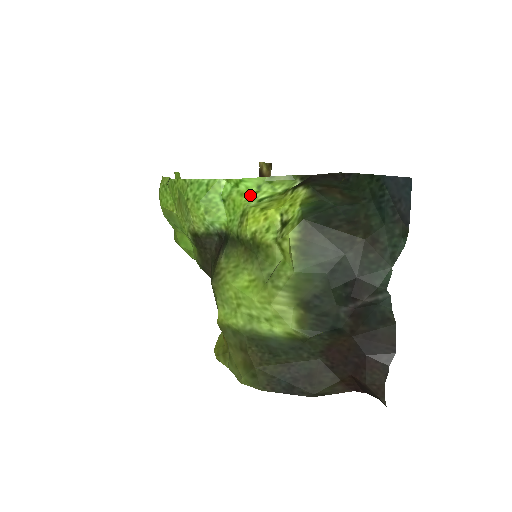
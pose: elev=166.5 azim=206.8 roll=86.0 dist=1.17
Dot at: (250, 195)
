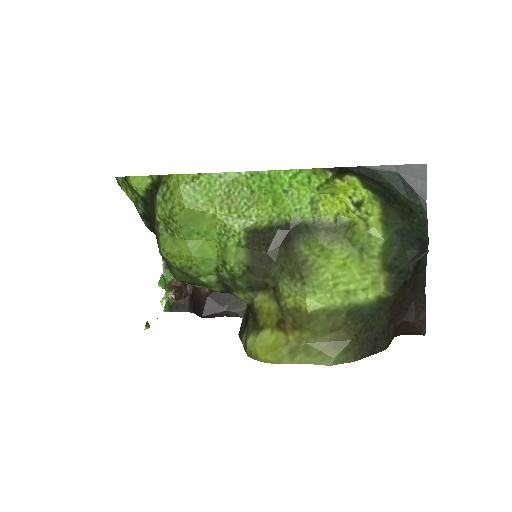
Dot at: (308, 185)
